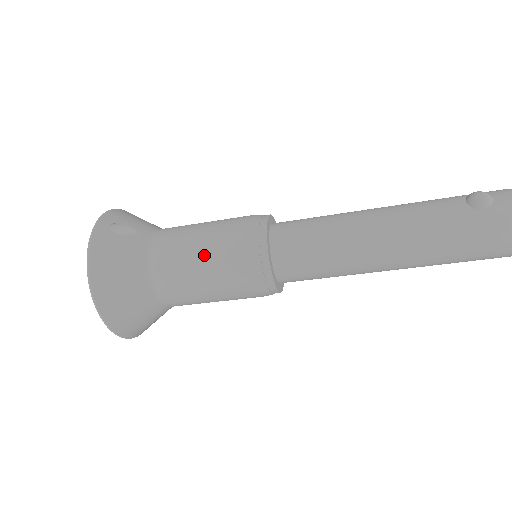
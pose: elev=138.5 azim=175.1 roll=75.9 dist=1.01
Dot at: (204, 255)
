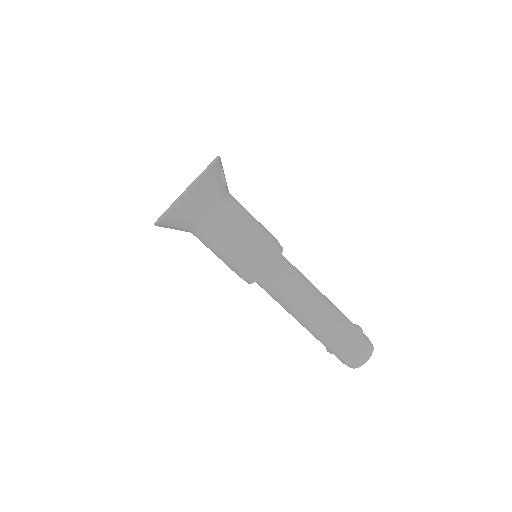
Dot at: (249, 233)
